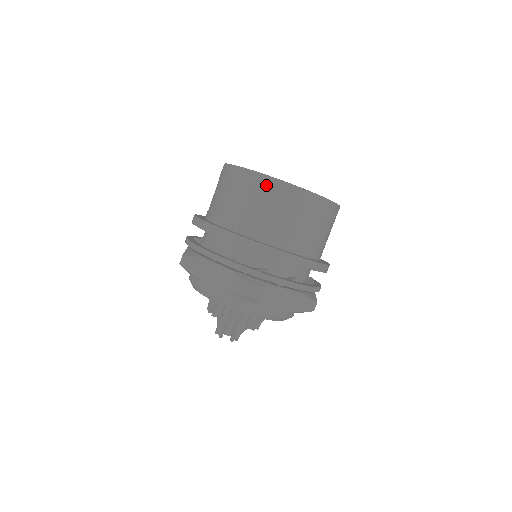
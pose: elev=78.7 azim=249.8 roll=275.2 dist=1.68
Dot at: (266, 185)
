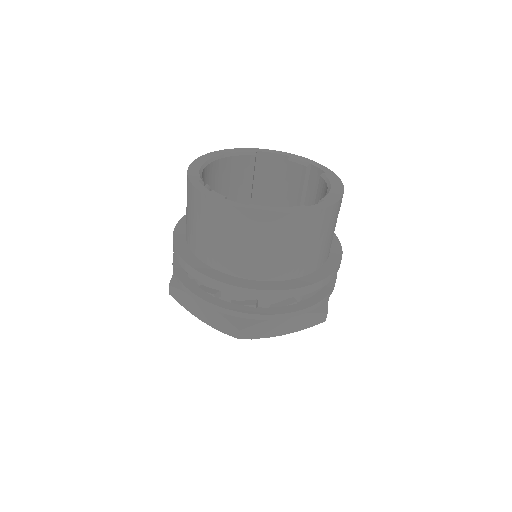
Dot at: (230, 217)
